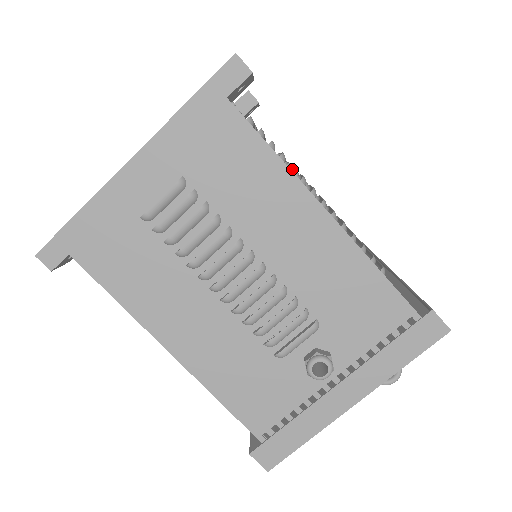
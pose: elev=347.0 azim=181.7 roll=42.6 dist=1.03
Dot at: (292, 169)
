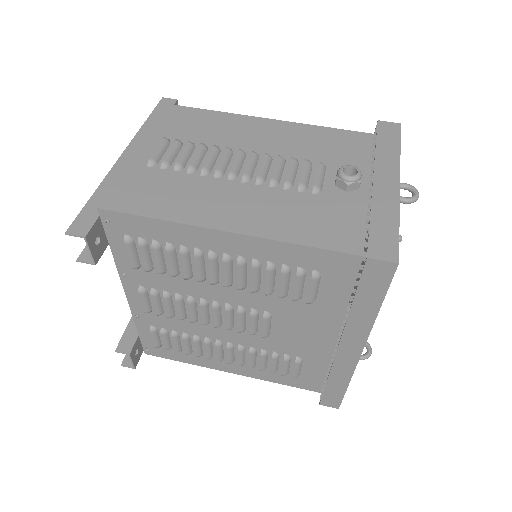
Dot at: occluded
